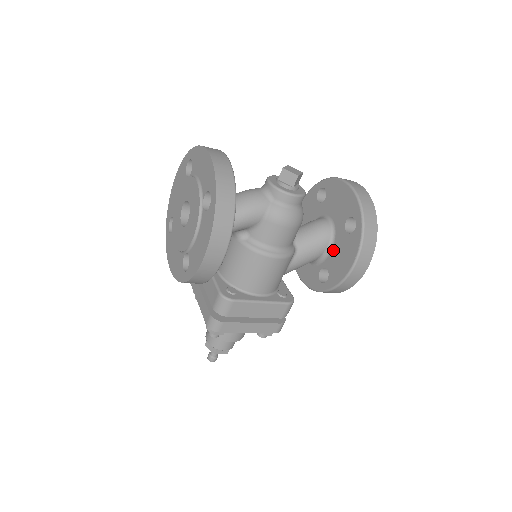
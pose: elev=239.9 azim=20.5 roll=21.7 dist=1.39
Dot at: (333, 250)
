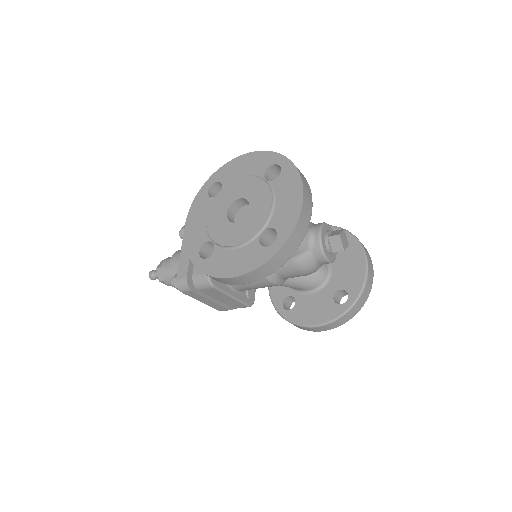
Dot at: (312, 296)
